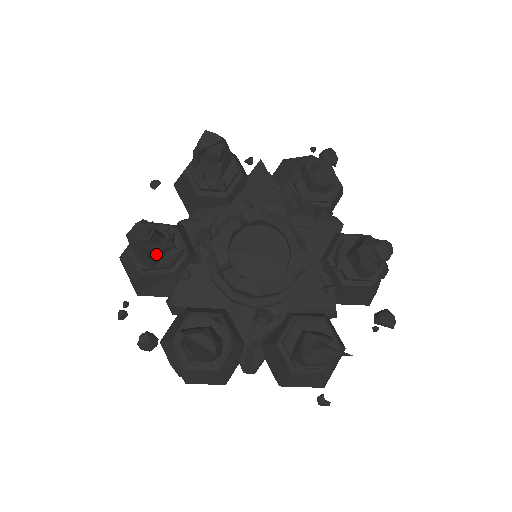
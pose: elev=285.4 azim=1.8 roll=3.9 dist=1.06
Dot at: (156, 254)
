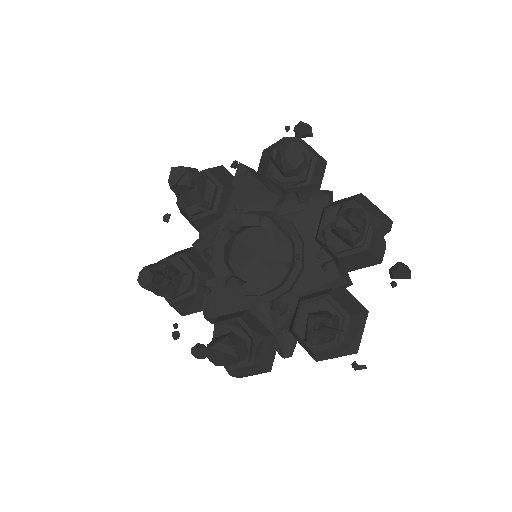
Dot at: (170, 286)
